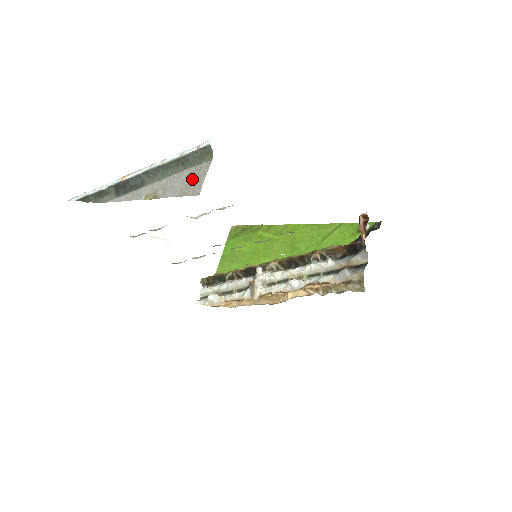
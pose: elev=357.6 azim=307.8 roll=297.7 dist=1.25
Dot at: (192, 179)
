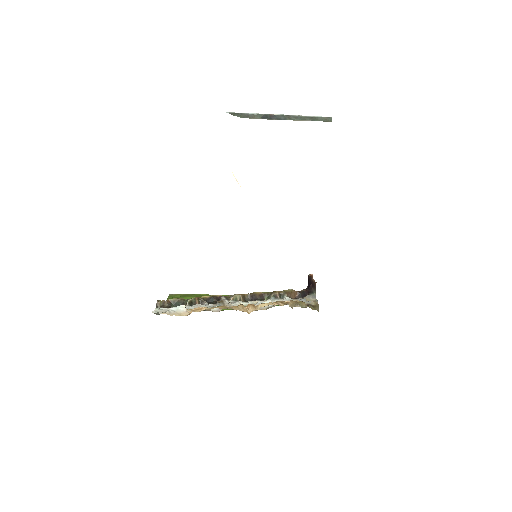
Dot at: occluded
